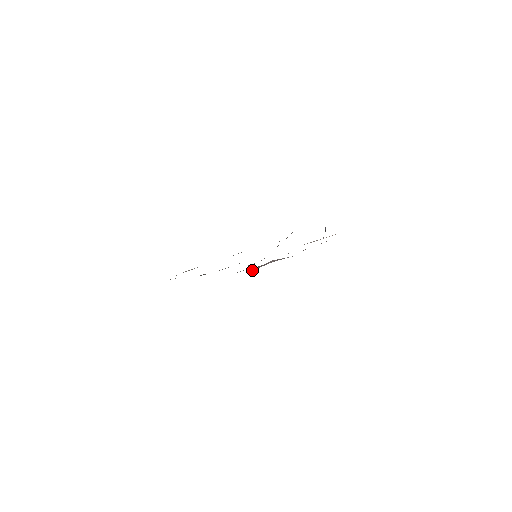
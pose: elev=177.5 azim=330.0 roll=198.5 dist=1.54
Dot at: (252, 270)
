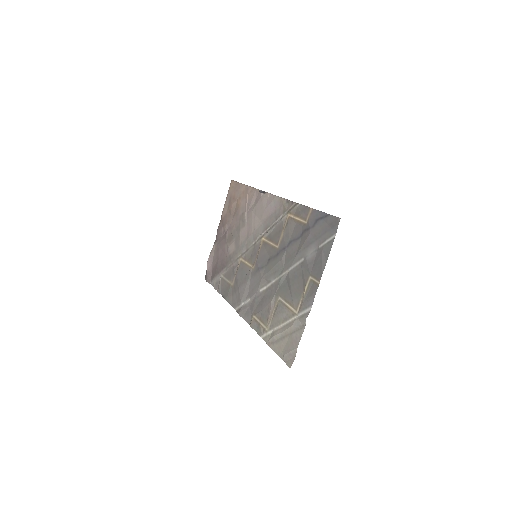
Dot at: occluded
